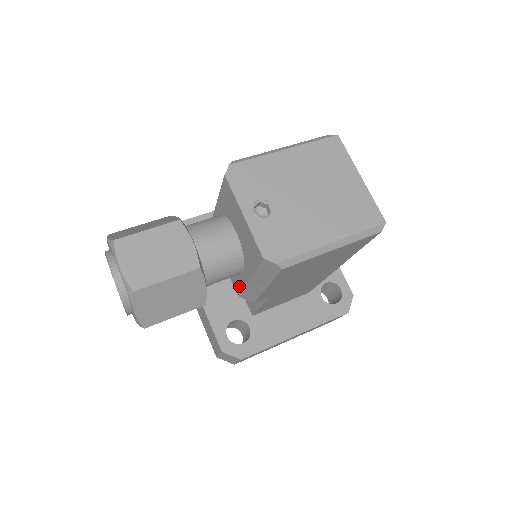
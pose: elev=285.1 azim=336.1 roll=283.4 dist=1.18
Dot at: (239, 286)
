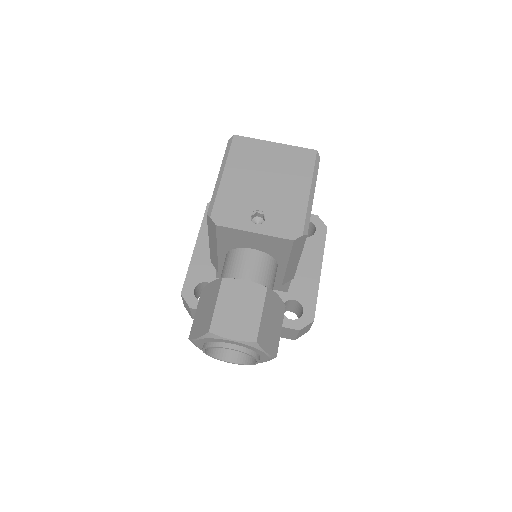
Dot at: (279, 278)
